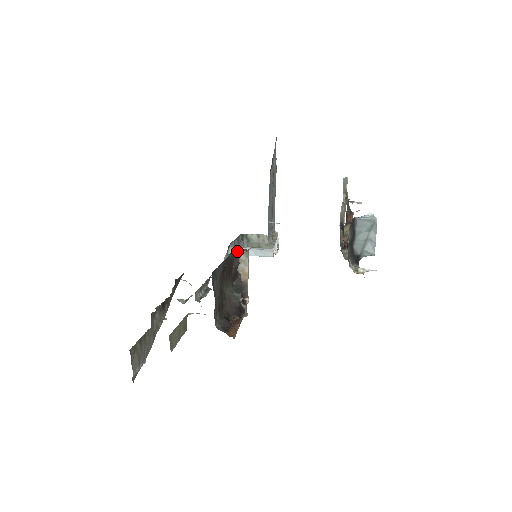
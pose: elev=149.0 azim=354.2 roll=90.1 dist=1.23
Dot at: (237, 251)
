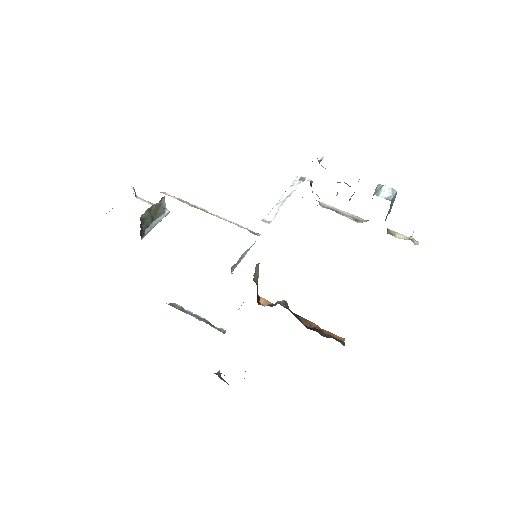
Dot at: occluded
